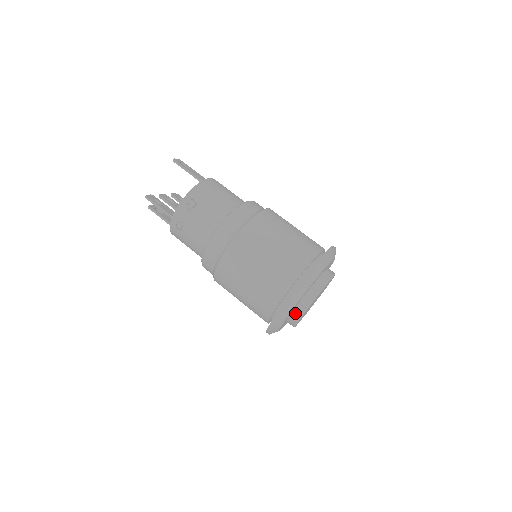
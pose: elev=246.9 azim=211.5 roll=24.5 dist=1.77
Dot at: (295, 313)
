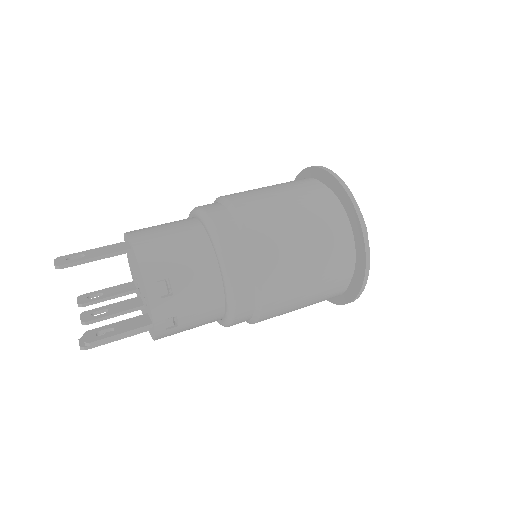
Dot at: occluded
